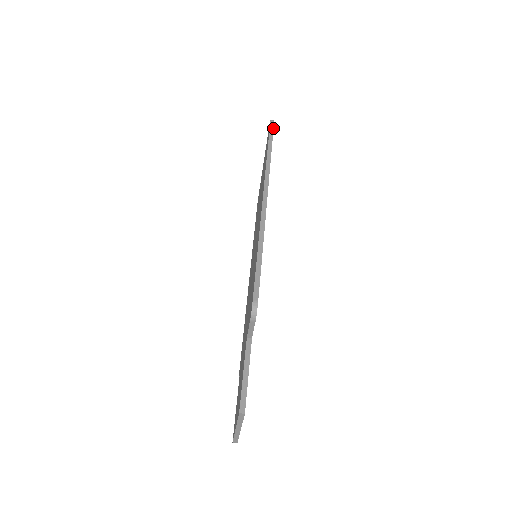
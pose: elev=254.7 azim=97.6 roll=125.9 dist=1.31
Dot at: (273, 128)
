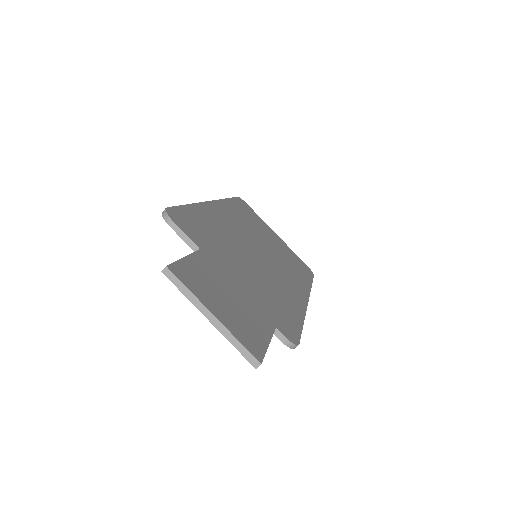
Dot at: (235, 197)
